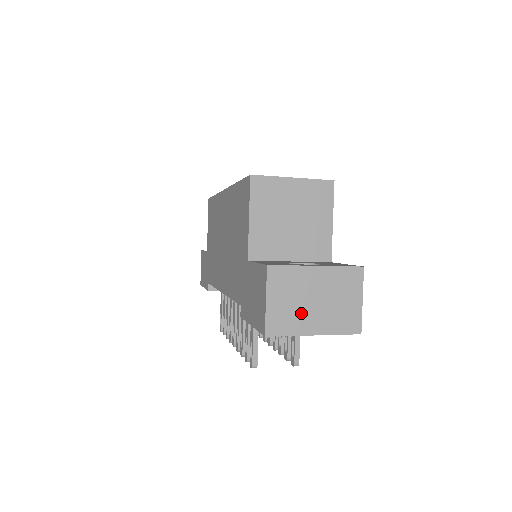
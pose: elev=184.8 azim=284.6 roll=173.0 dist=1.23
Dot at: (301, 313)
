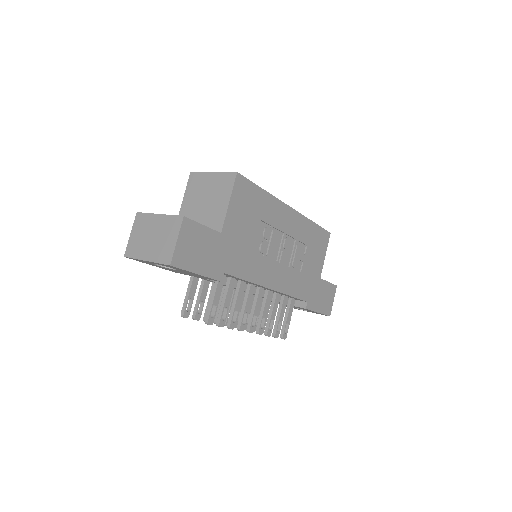
Dot at: (144, 244)
